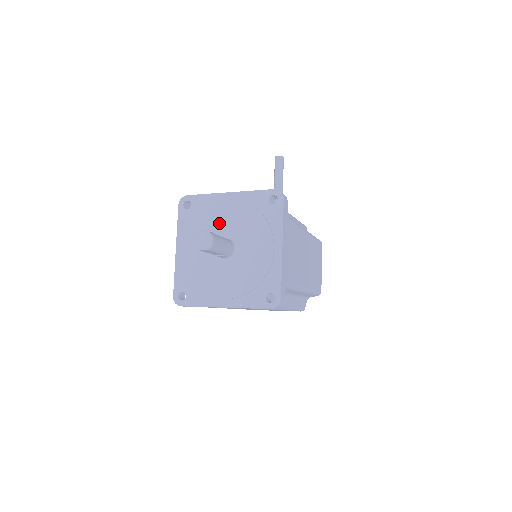
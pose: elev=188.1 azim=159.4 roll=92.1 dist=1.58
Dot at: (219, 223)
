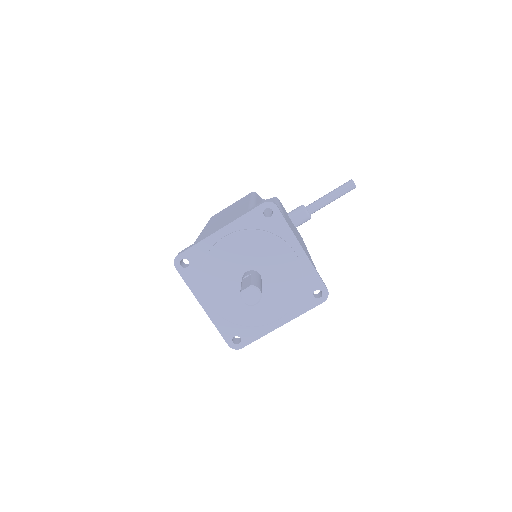
Dot at: (270, 259)
